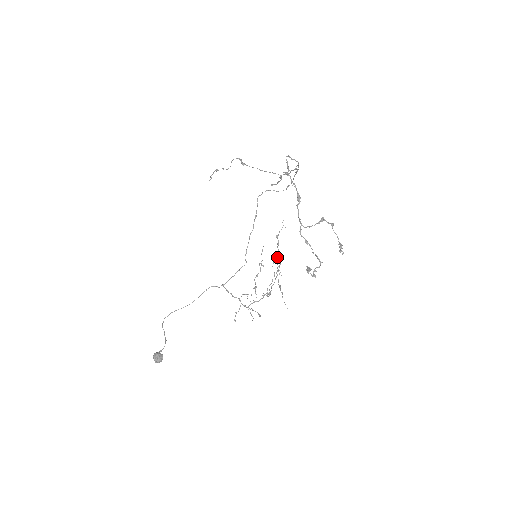
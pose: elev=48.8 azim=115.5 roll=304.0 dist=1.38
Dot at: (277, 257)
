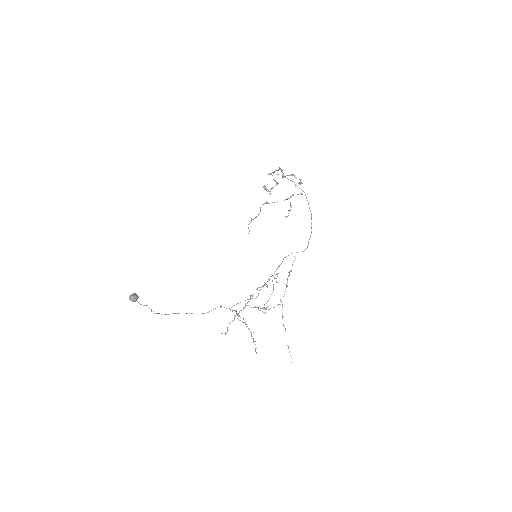
Dot at: occluded
